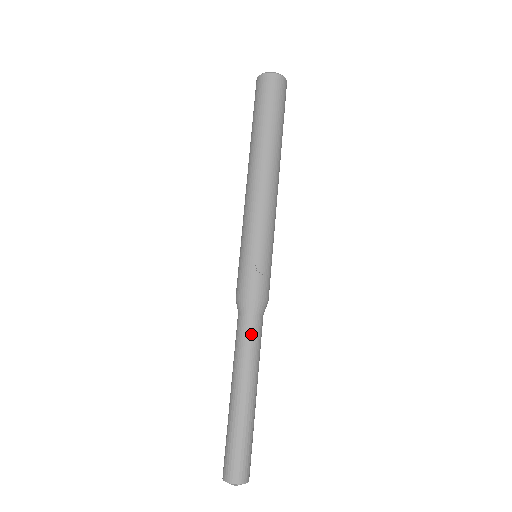
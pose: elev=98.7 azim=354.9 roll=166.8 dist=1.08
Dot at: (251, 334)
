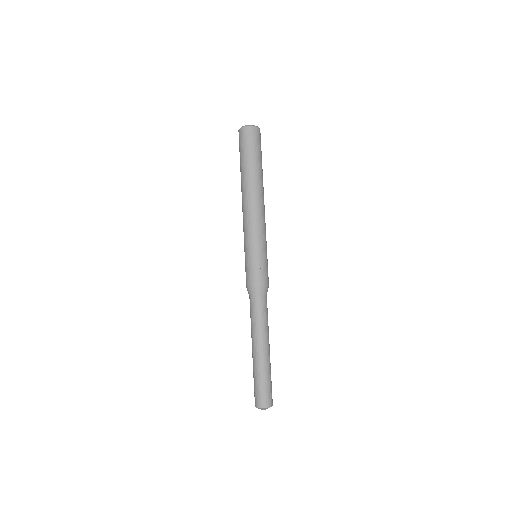
Dot at: (259, 310)
